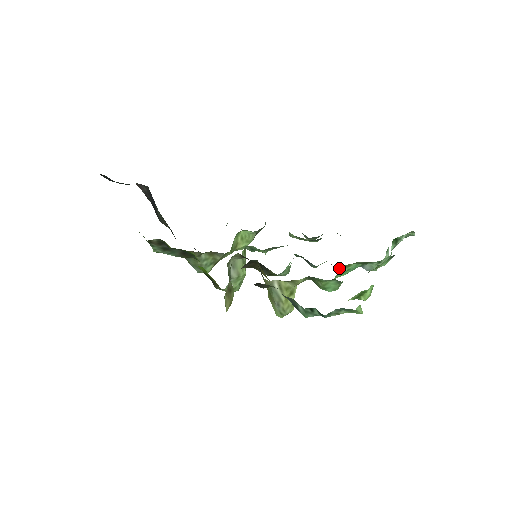
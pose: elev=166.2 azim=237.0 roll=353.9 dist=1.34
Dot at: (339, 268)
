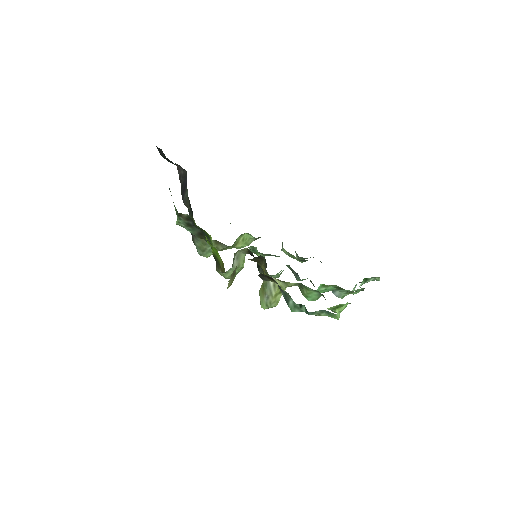
Dot at: (320, 285)
